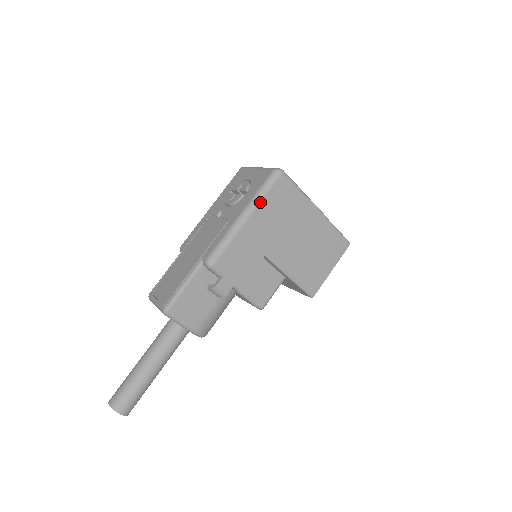
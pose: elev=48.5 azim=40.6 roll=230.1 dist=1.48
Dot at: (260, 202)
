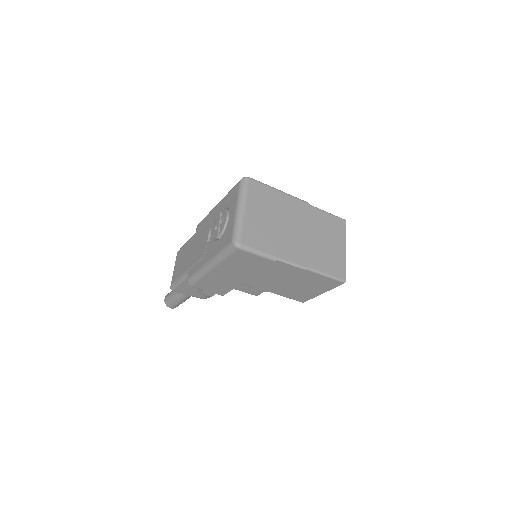
Dot at: (221, 263)
